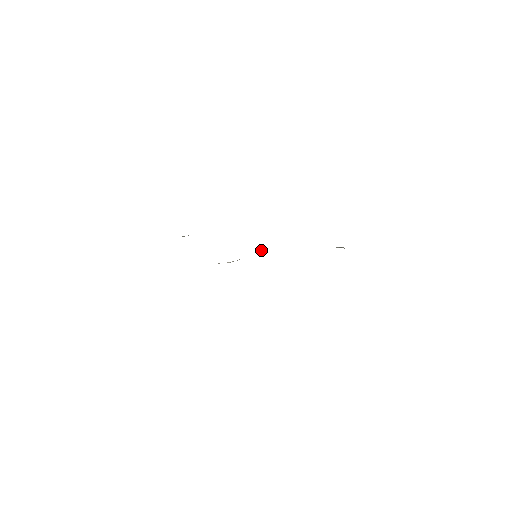
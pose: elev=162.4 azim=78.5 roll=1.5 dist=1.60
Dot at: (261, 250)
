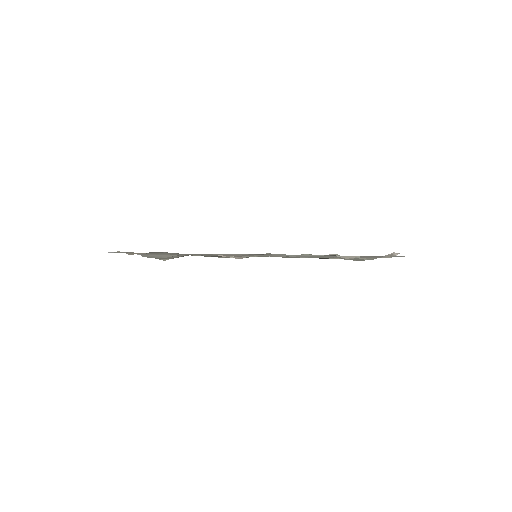
Dot at: (257, 256)
